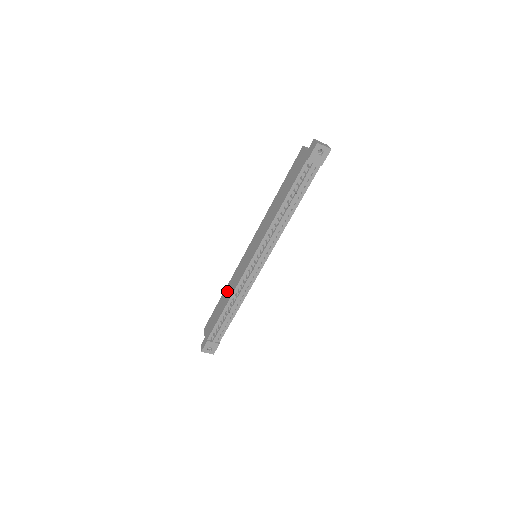
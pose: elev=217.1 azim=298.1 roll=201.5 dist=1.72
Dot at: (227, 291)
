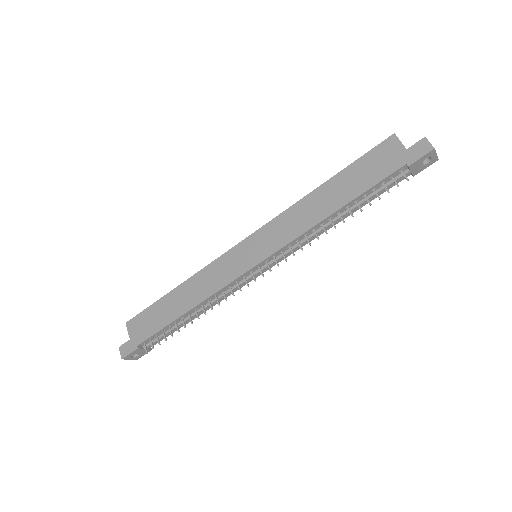
Dot at: (190, 288)
